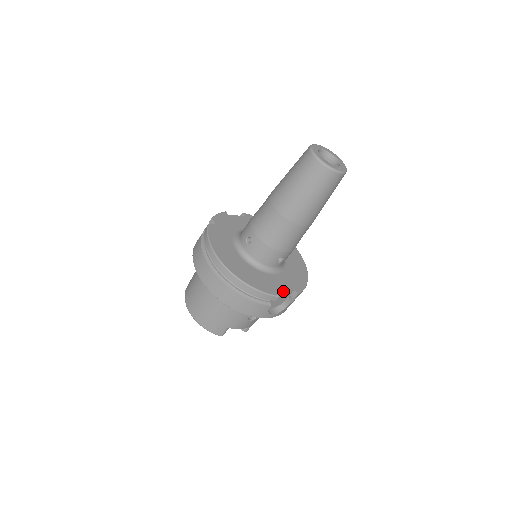
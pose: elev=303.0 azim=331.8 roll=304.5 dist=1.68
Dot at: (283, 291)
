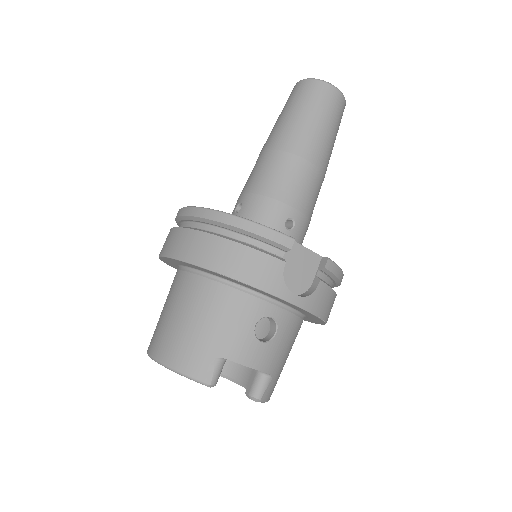
Dot at: (302, 247)
